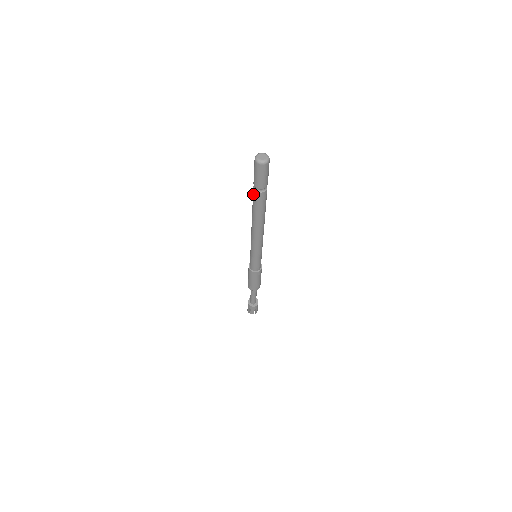
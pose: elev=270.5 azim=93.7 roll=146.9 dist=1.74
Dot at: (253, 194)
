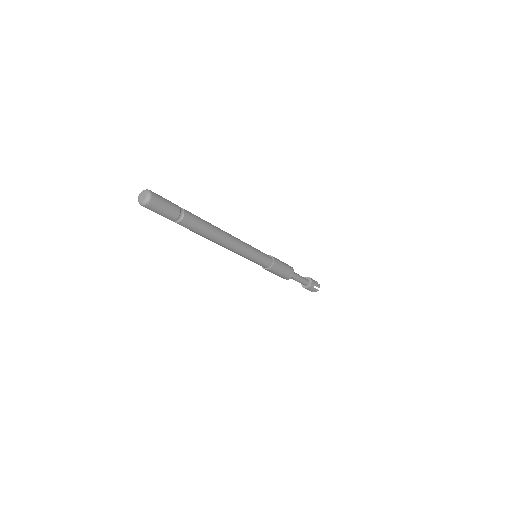
Dot at: occluded
